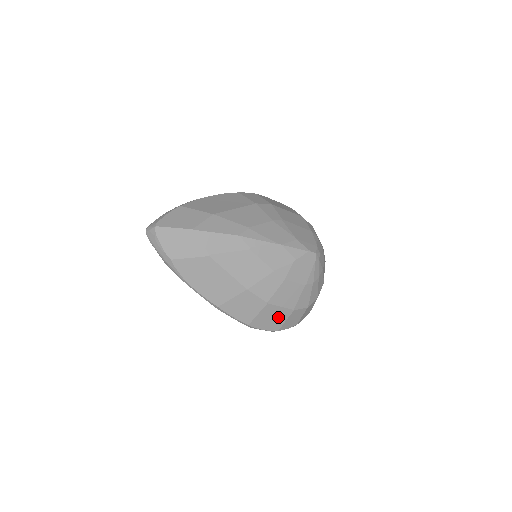
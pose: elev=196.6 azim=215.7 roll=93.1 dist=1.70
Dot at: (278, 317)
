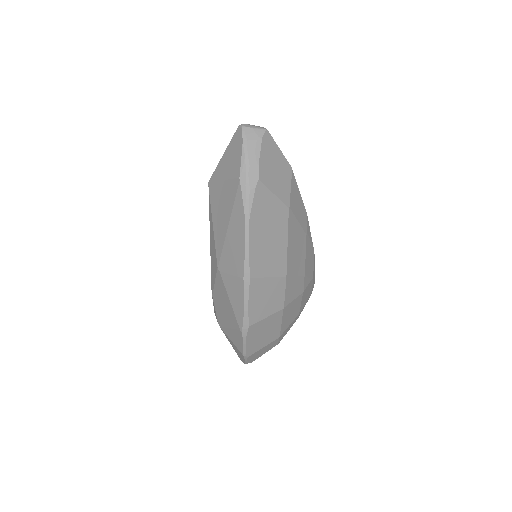
Dot at: (267, 336)
